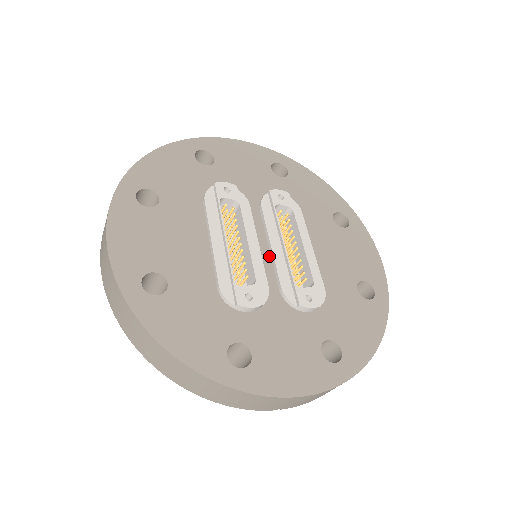
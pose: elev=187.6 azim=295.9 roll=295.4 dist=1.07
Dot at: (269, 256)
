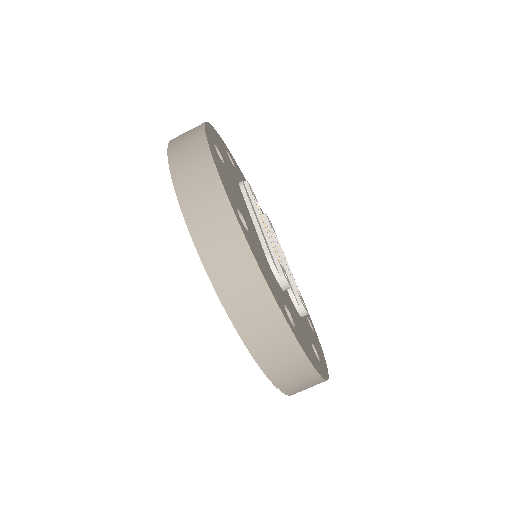
Dot at: occluded
